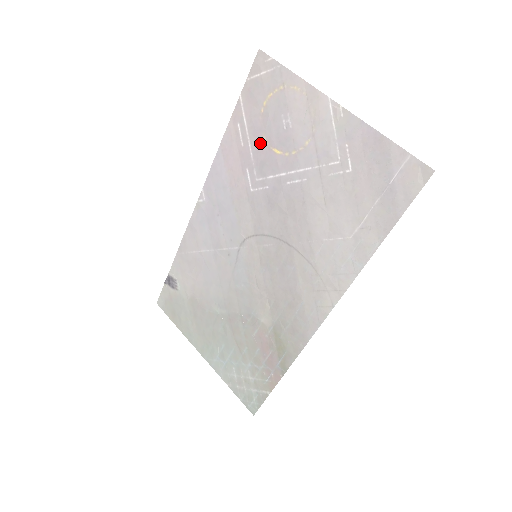
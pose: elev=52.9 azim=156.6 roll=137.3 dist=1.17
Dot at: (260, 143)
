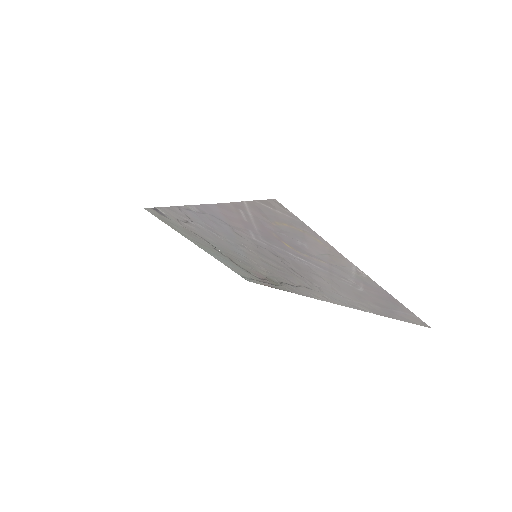
Dot at: (268, 232)
